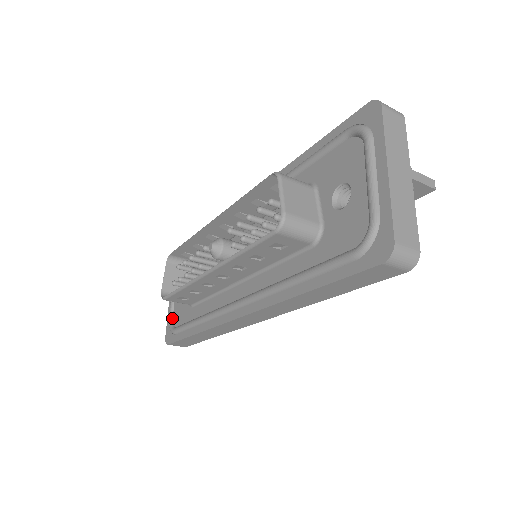
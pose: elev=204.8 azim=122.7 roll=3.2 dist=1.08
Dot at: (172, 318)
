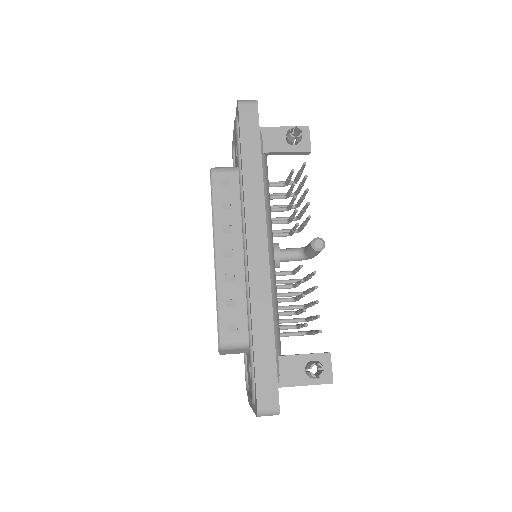
Dot at: (234, 145)
